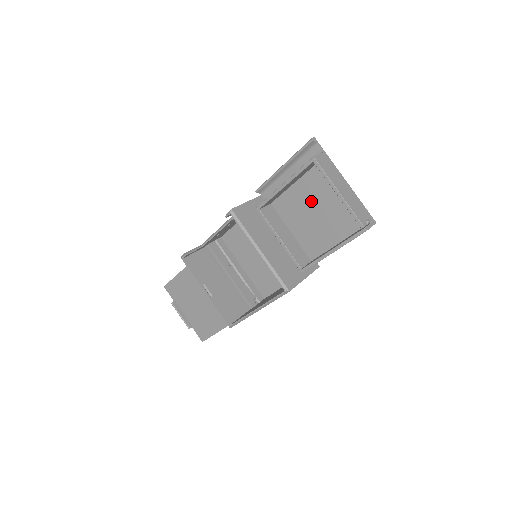
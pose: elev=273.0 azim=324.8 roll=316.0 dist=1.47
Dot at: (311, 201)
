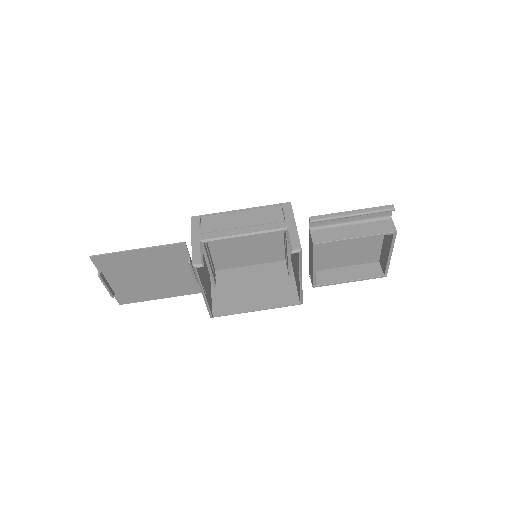
Dot at: (350, 240)
